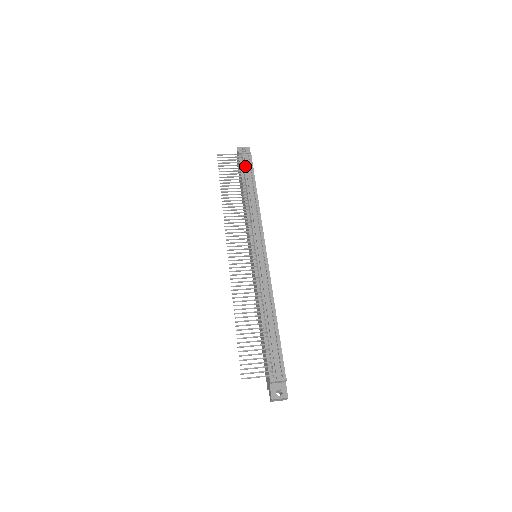
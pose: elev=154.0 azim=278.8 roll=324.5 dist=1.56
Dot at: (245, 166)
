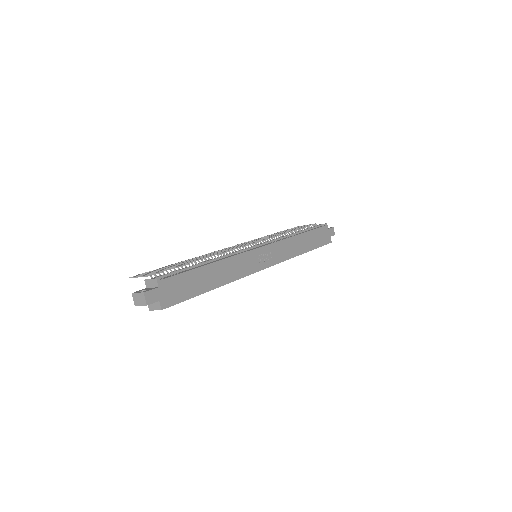
Dot at: occluded
